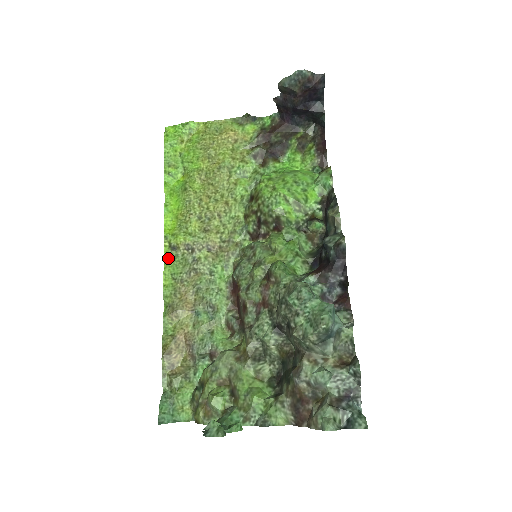
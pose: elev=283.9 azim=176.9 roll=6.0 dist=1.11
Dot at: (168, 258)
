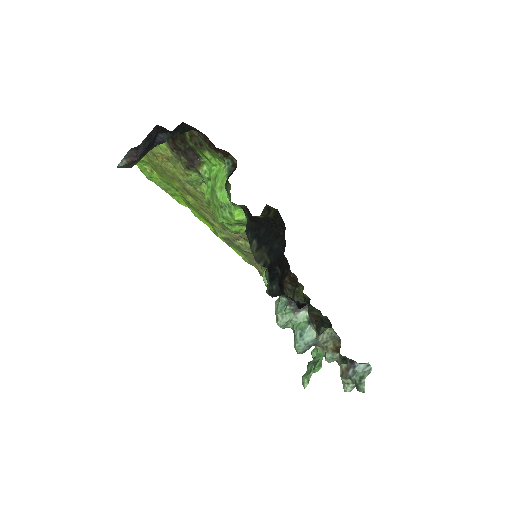
Dot at: (228, 244)
